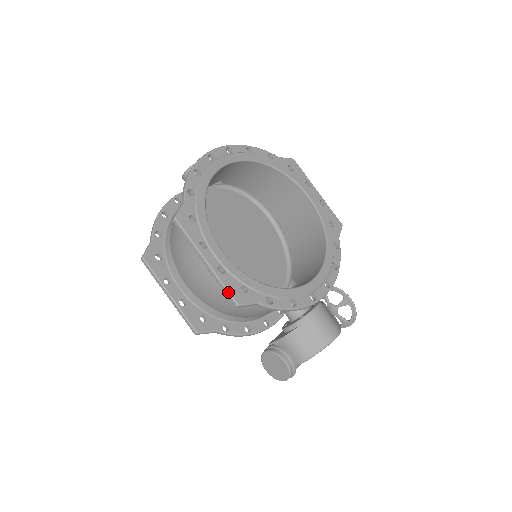
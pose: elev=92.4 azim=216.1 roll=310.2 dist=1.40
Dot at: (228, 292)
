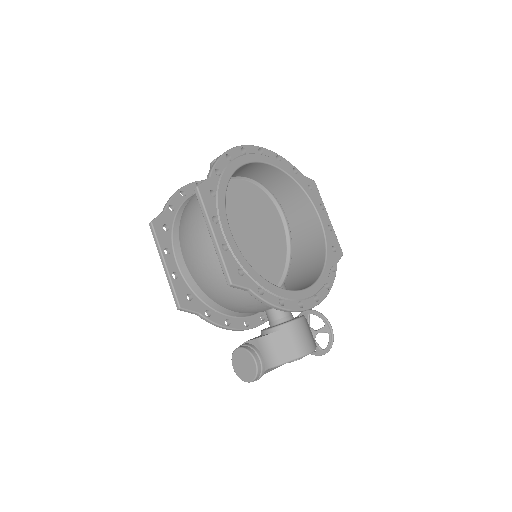
Dot at: (226, 269)
